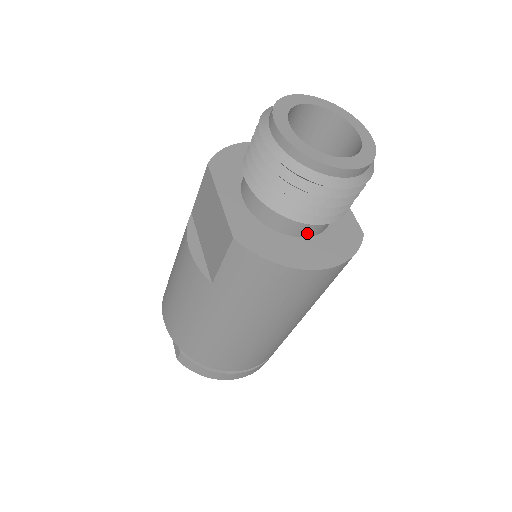
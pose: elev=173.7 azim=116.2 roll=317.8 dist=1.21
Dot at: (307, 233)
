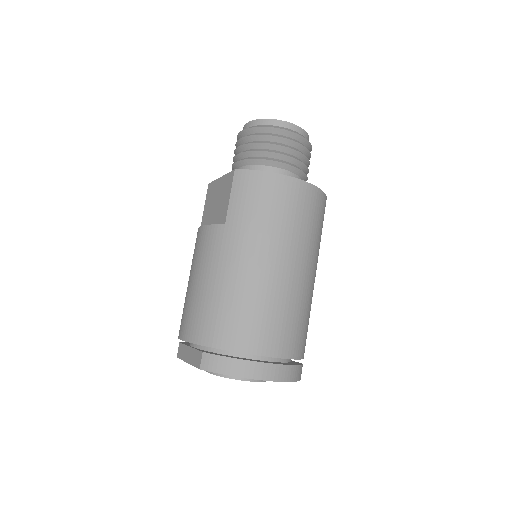
Dot at: occluded
